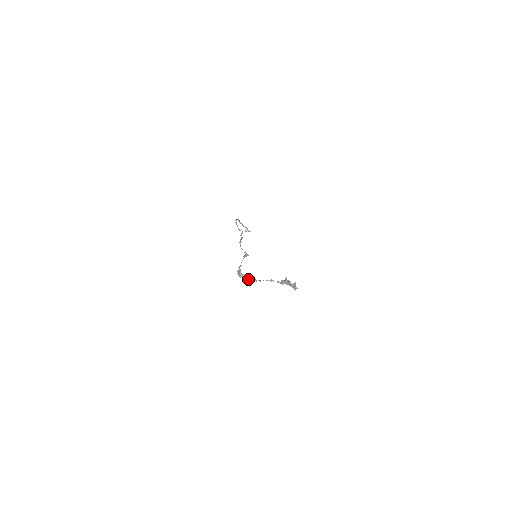
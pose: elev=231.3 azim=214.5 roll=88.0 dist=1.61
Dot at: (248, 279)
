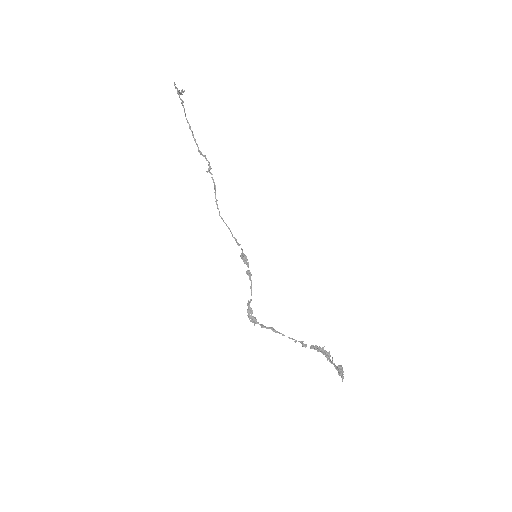
Dot at: occluded
